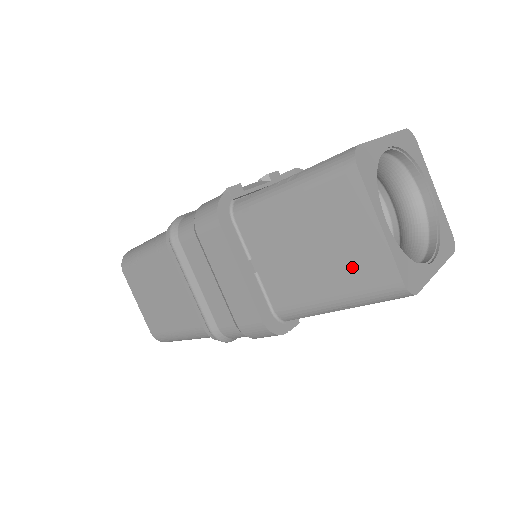
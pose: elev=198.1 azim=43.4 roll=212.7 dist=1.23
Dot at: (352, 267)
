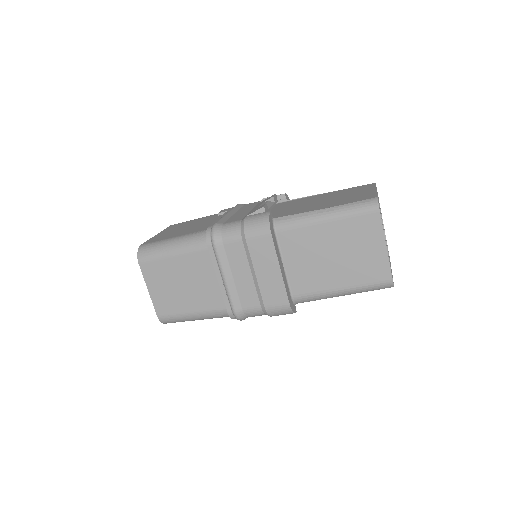
Dot at: (361, 269)
